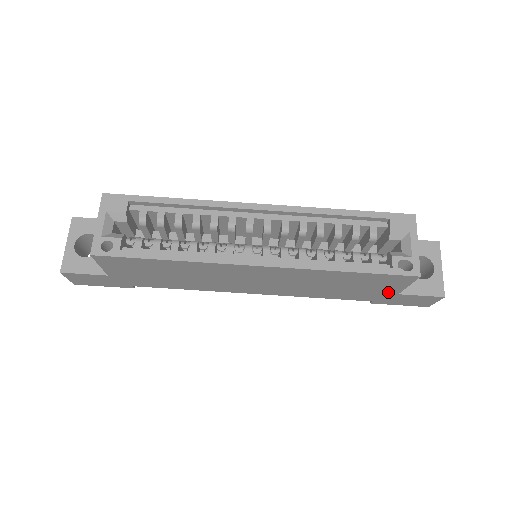
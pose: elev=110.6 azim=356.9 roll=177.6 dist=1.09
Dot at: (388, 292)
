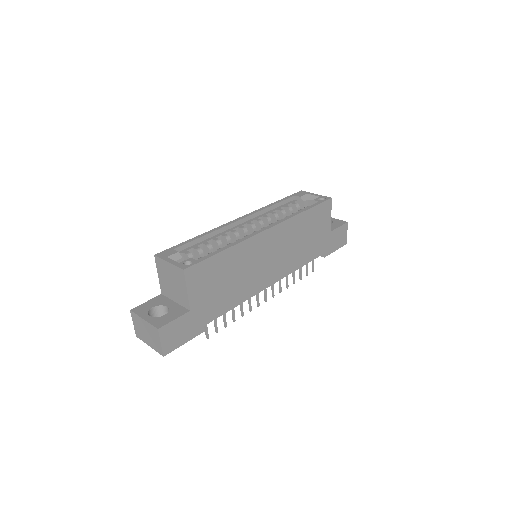
Dot at: (327, 231)
